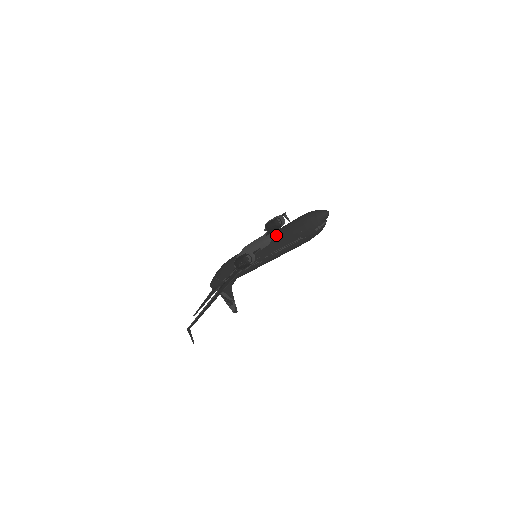
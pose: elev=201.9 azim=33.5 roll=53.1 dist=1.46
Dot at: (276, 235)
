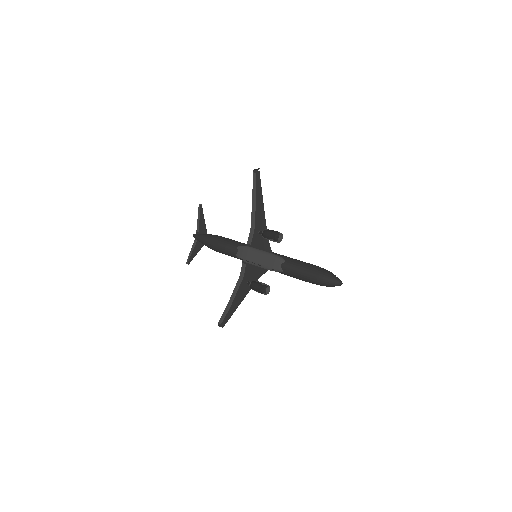
Dot at: (287, 273)
